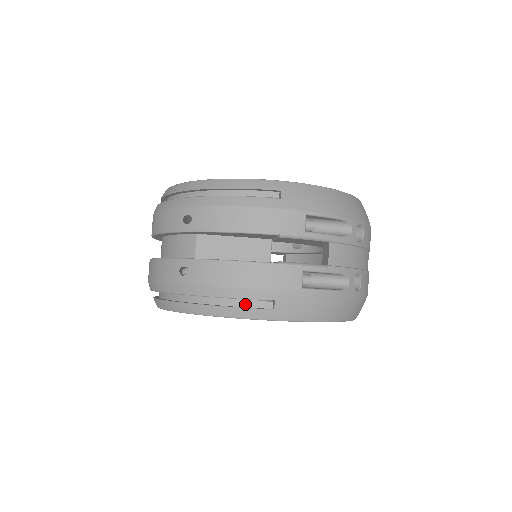
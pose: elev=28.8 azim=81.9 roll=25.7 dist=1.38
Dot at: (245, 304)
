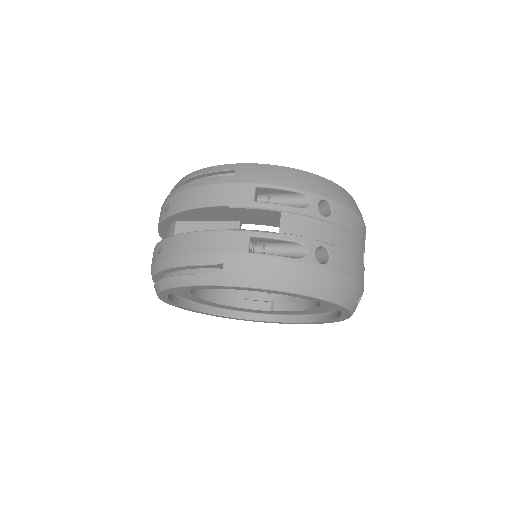
Dot at: (202, 272)
